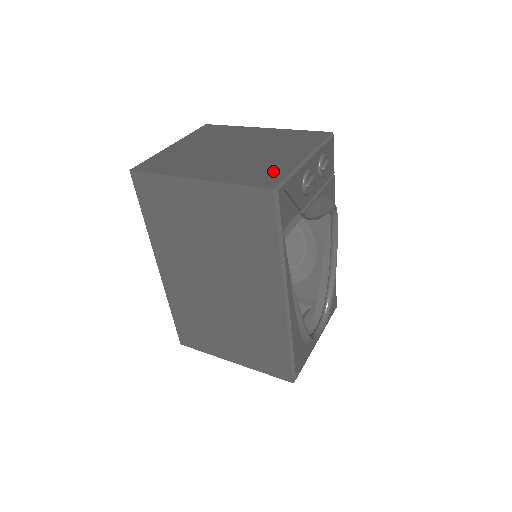
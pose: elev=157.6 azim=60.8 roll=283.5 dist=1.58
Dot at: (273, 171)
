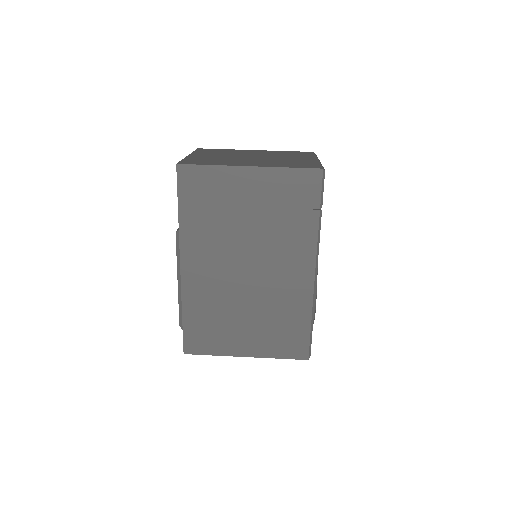
Dot at: (306, 163)
